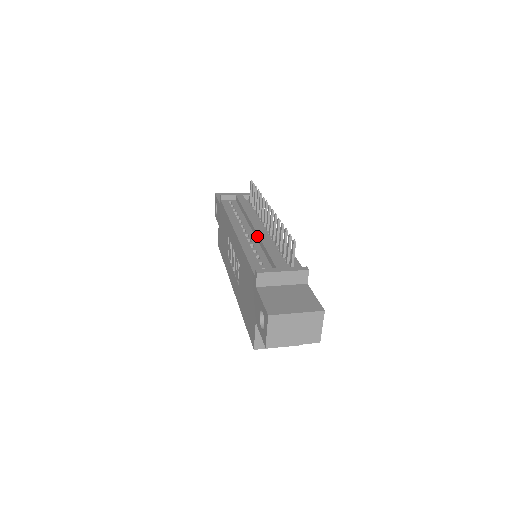
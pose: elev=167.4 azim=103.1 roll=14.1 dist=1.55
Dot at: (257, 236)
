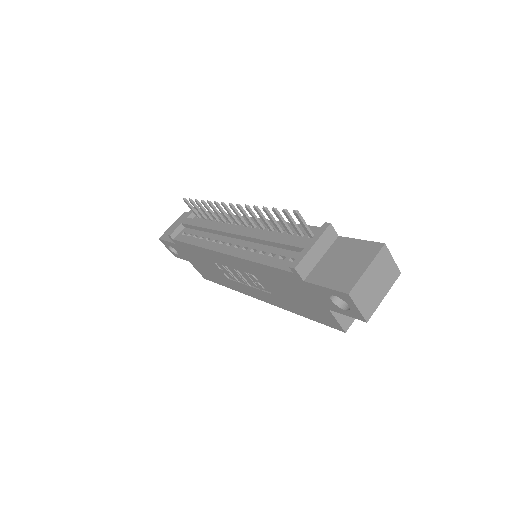
Dot at: (247, 239)
